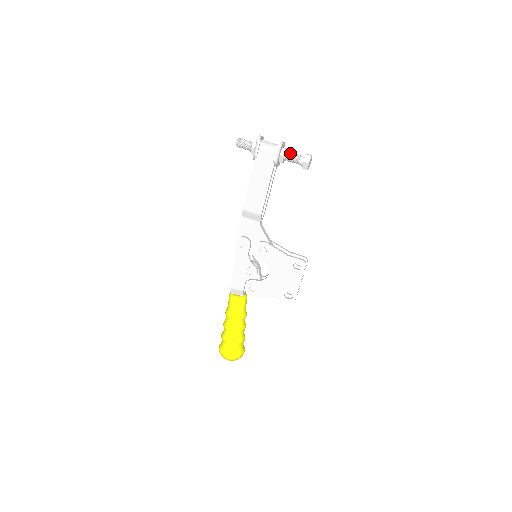
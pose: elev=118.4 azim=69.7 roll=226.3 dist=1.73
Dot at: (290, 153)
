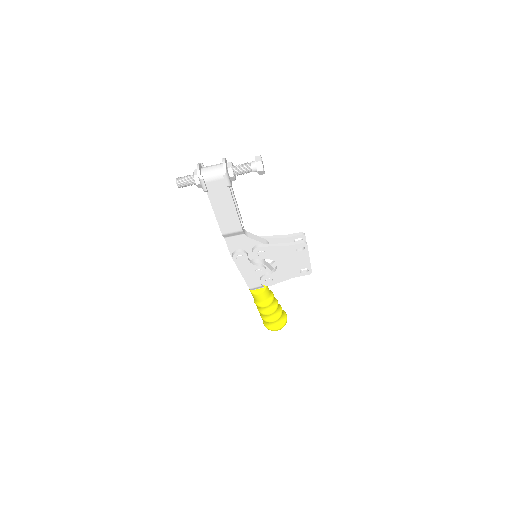
Dot at: (238, 168)
